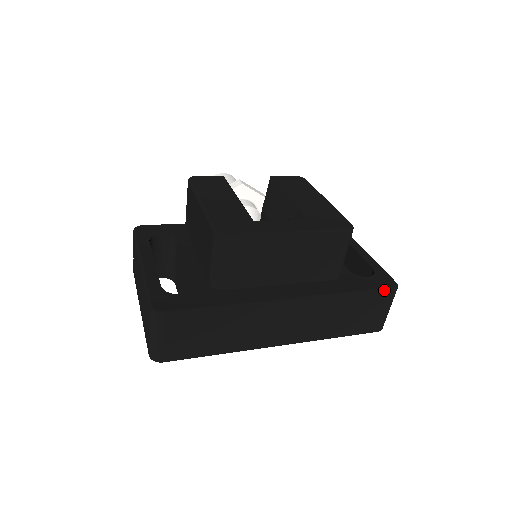
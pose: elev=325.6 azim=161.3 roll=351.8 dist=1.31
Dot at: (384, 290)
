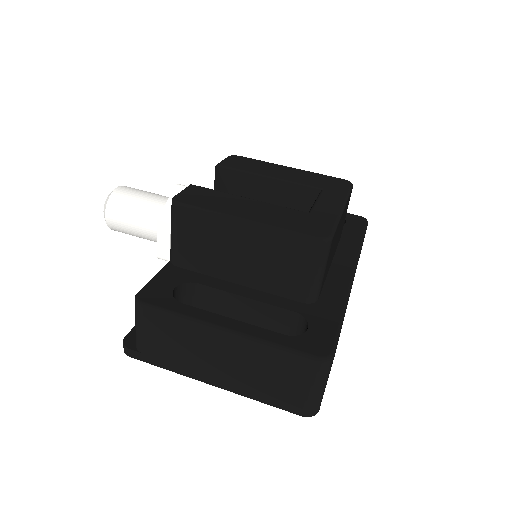
Dot at: occluded
